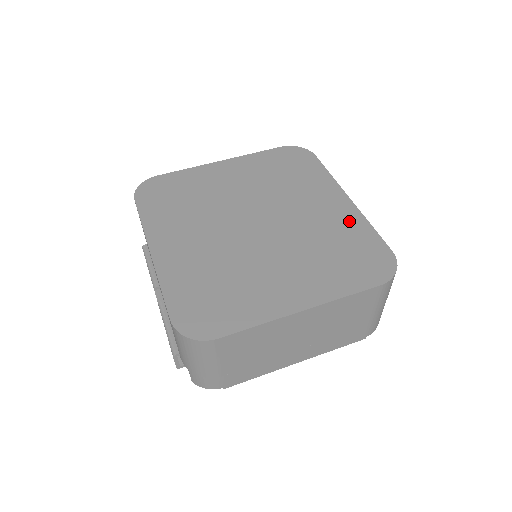
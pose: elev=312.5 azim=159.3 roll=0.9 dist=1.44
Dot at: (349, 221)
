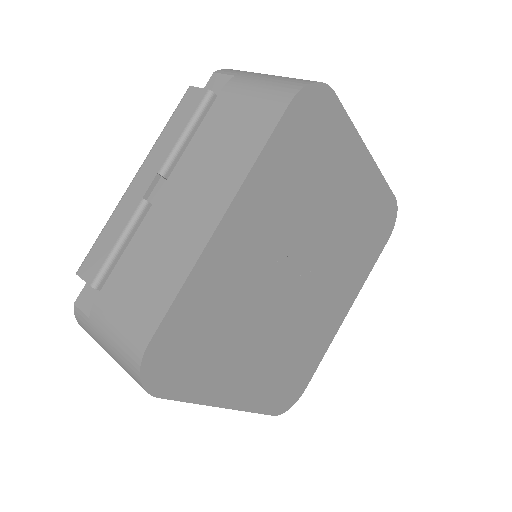
Dot at: (325, 338)
